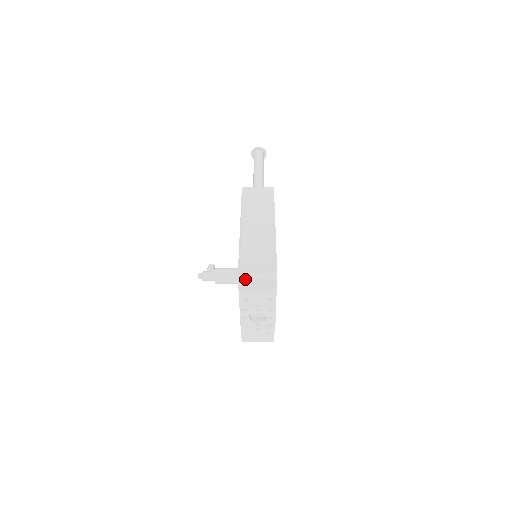
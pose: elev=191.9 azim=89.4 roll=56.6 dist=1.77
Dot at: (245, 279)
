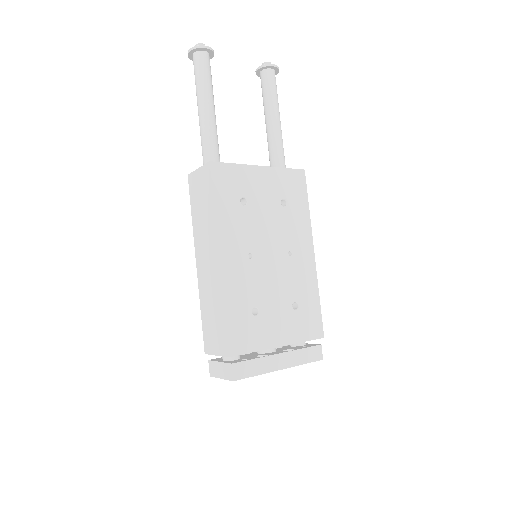
Dot at: occluded
